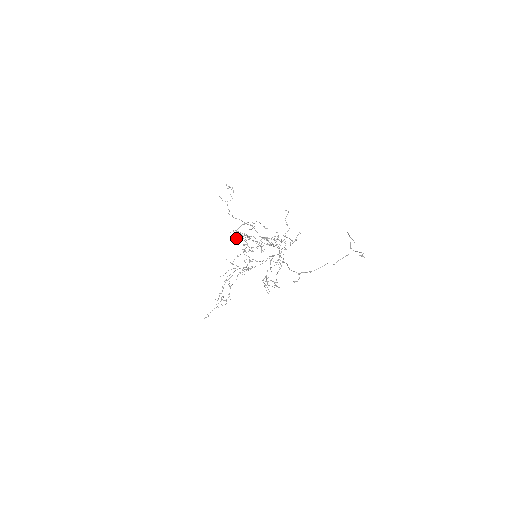
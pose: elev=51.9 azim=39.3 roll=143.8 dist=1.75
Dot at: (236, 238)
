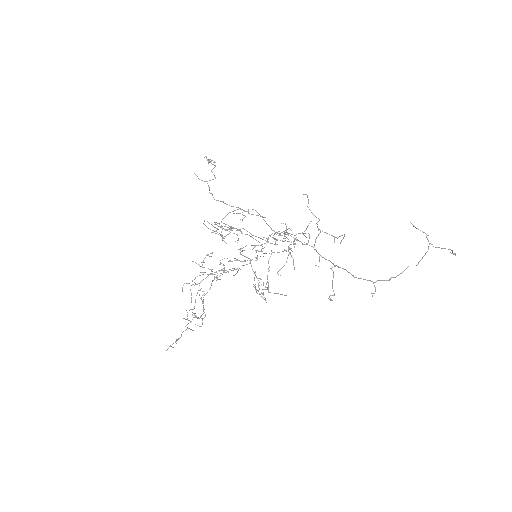
Dot at: occluded
